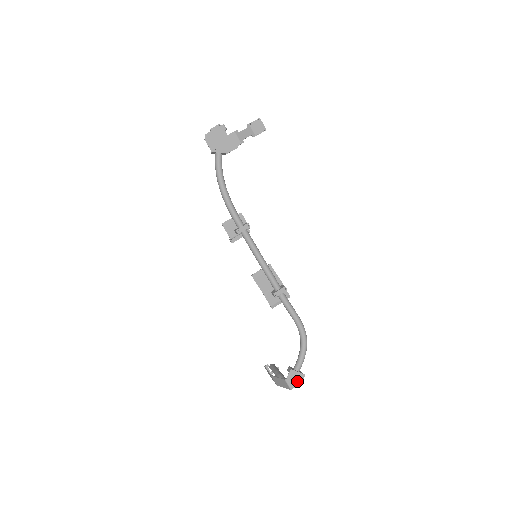
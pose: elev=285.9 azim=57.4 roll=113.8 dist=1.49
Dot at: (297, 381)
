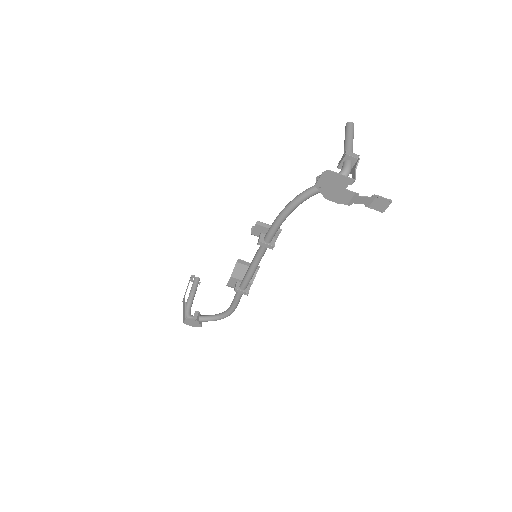
Dot at: (193, 325)
